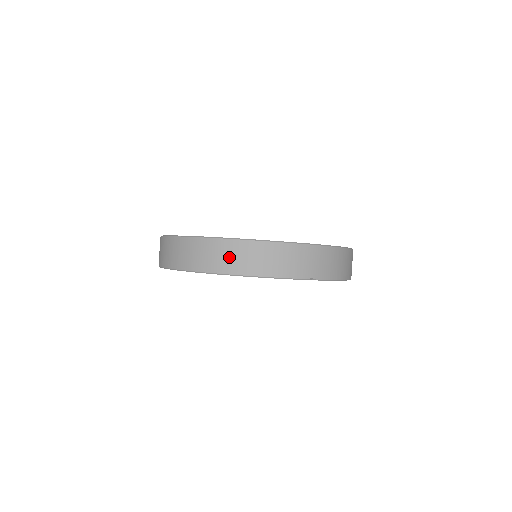
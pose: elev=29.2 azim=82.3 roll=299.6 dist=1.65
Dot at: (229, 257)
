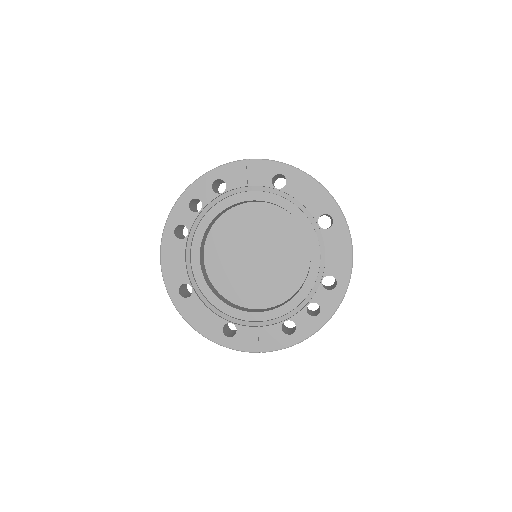
Dot at: occluded
